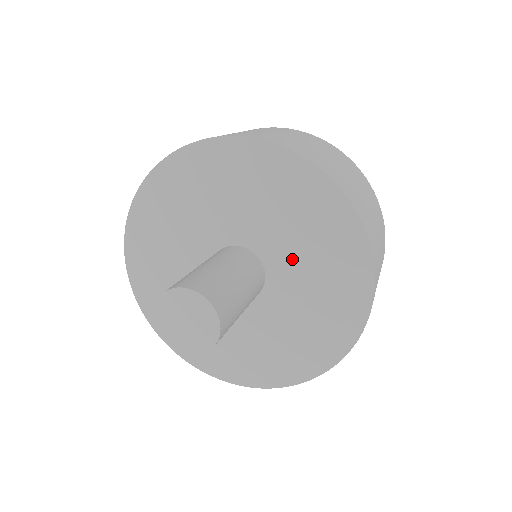
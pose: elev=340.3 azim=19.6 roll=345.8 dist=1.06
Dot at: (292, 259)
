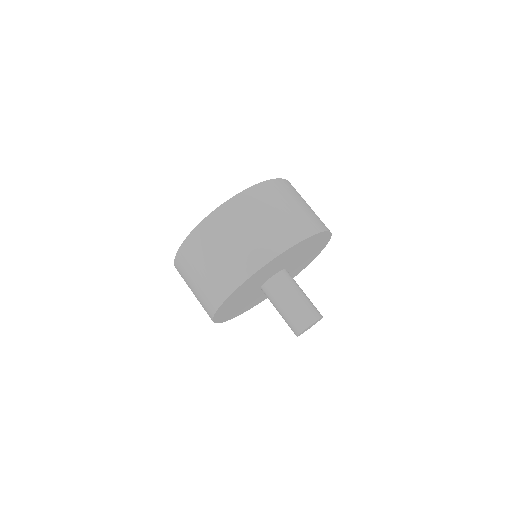
Dot at: (294, 259)
